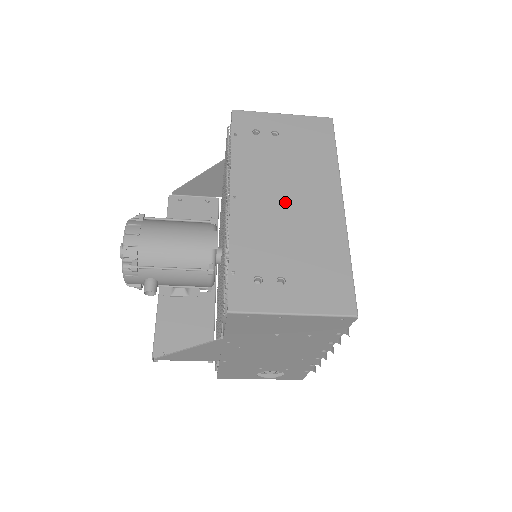
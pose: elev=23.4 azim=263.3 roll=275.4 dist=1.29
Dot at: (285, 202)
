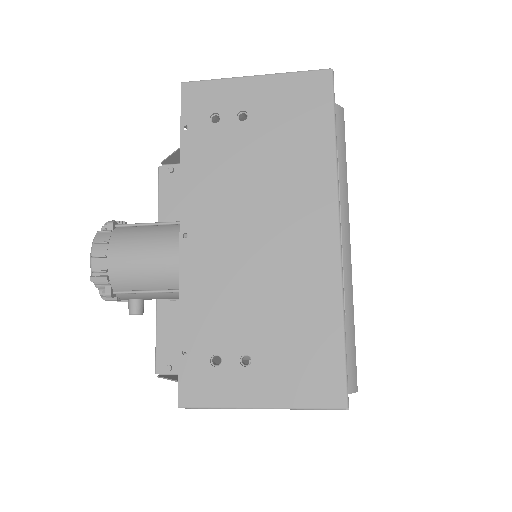
Dot at: (254, 235)
